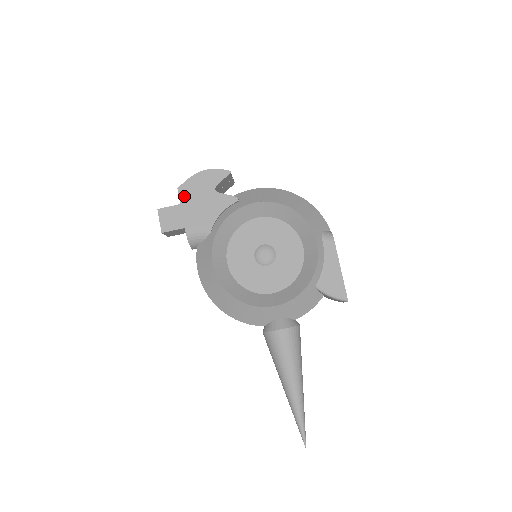
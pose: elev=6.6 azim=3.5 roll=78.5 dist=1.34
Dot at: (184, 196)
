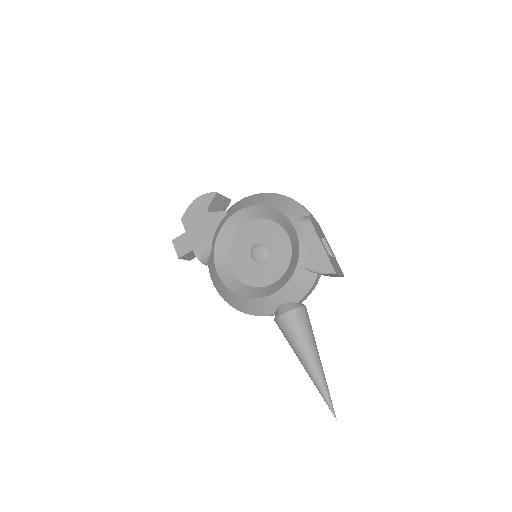
Dot at: (187, 224)
